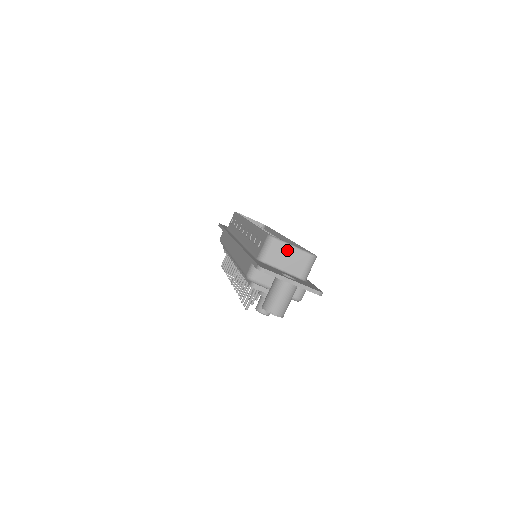
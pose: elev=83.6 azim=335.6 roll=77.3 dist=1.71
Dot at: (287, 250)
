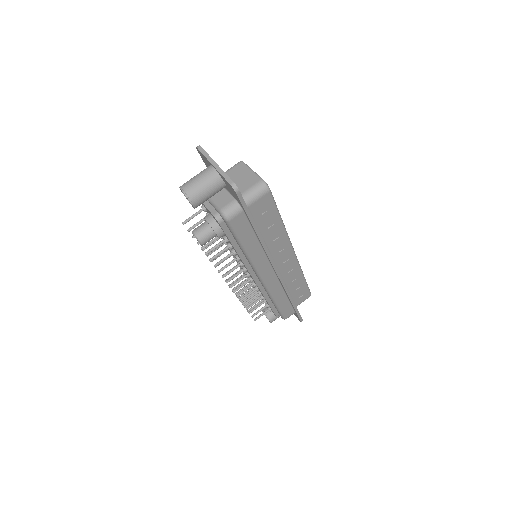
Dot at: (245, 171)
